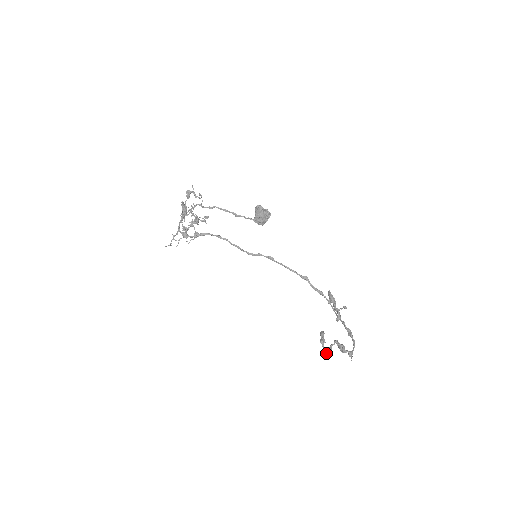
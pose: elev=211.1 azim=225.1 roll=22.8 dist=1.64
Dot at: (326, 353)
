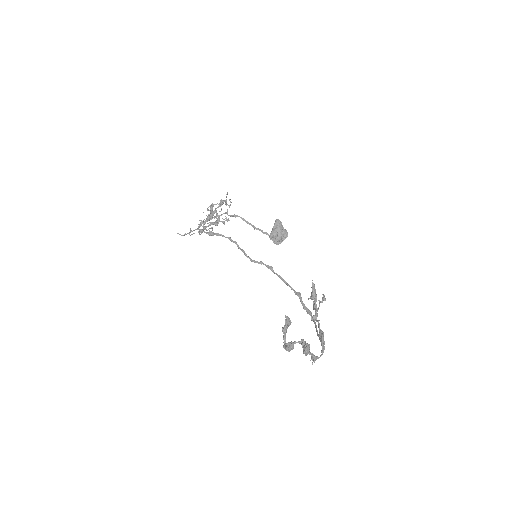
Dot at: (285, 346)
